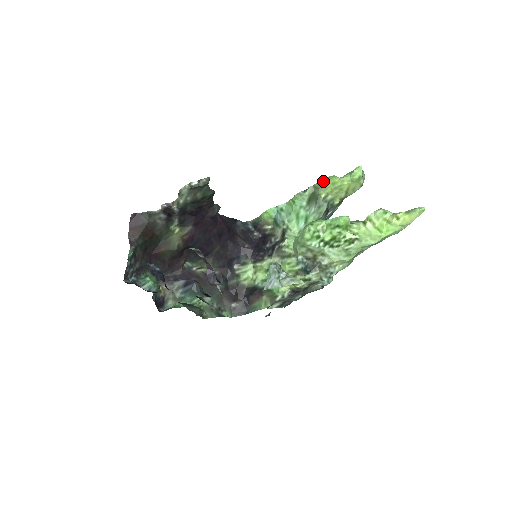
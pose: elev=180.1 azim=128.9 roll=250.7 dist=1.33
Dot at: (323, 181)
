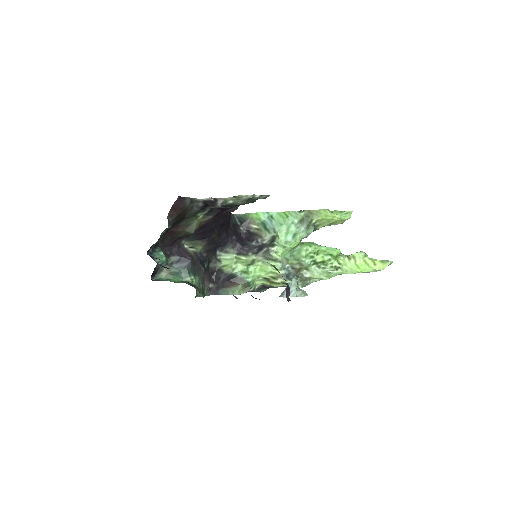
Dot at: (319, 210)
